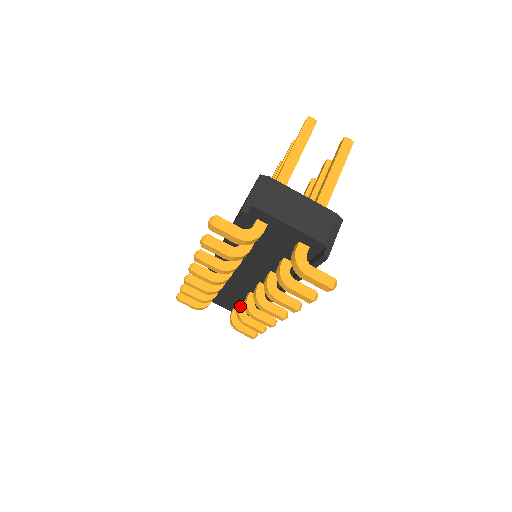
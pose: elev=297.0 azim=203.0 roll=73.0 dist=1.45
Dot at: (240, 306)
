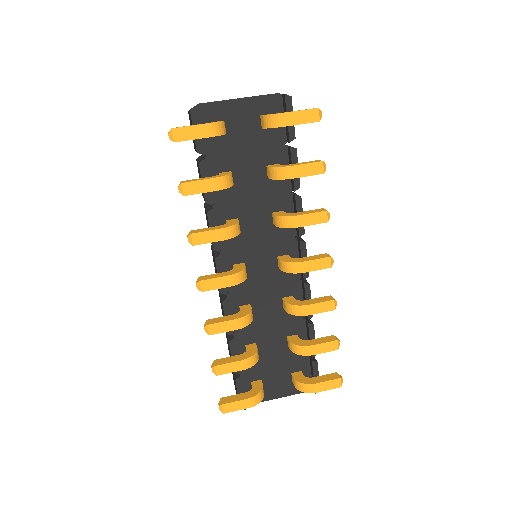
Dot at: (290, 340)
